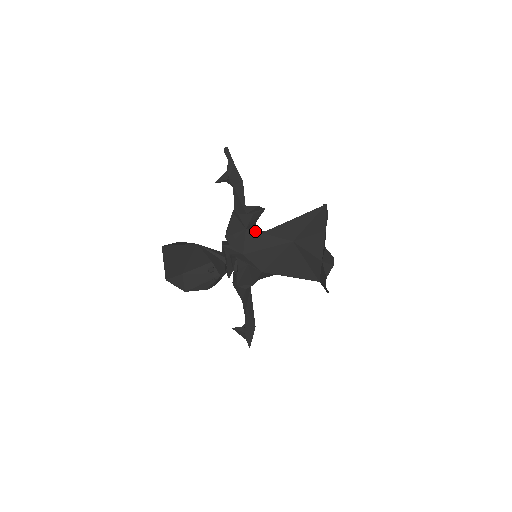
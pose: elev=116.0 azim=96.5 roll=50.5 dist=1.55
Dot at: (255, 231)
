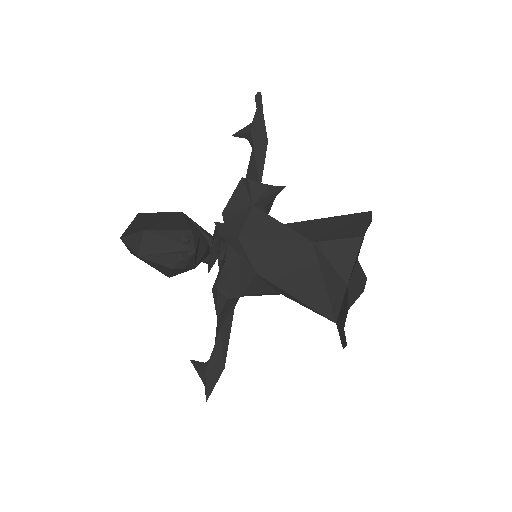
Dot at: (264, 212)
